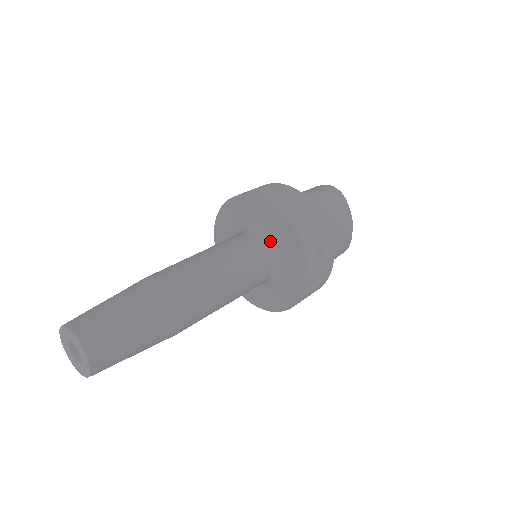
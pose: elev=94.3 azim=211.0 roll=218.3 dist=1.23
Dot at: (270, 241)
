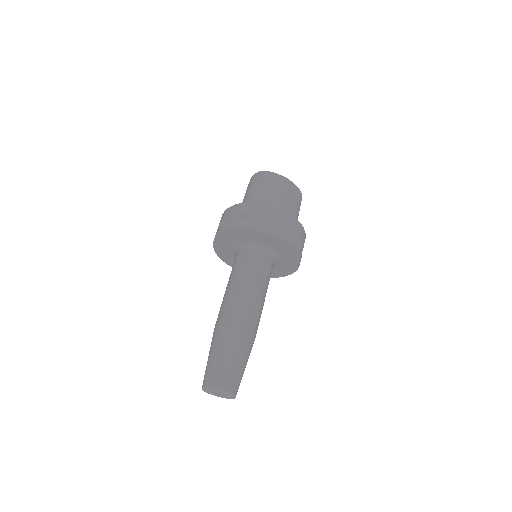
Dot at: (254, 245)
